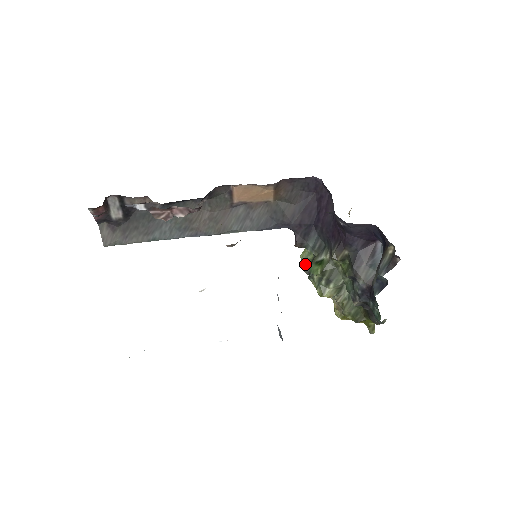
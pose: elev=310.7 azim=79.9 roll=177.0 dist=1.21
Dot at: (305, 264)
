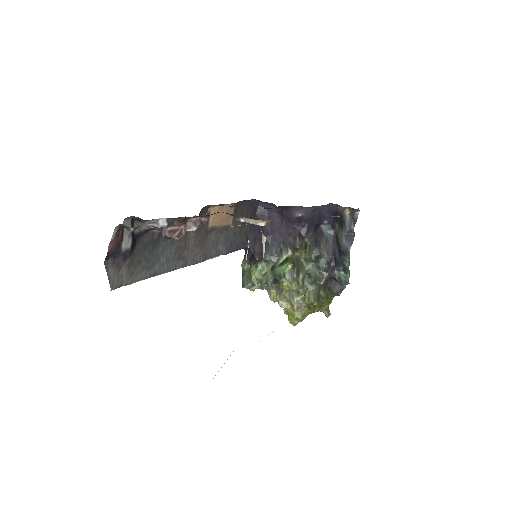
Dot at: (263, 278)
